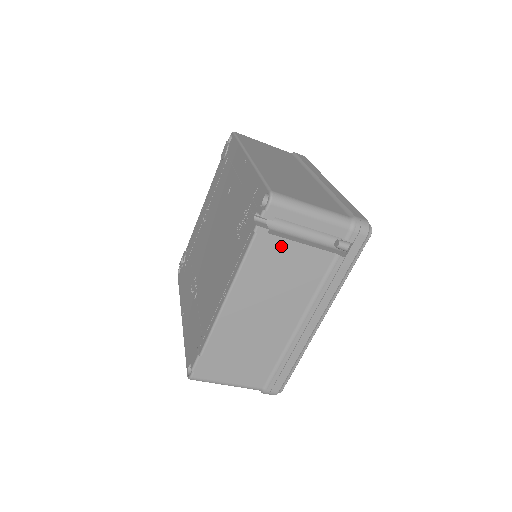
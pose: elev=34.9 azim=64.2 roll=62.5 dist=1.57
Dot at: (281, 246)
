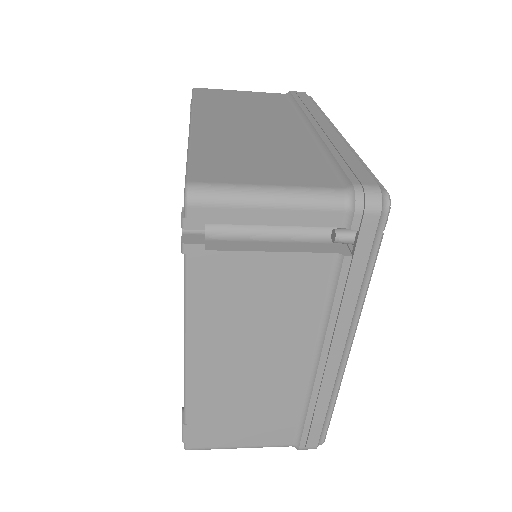
Dot at: (236, 263)
